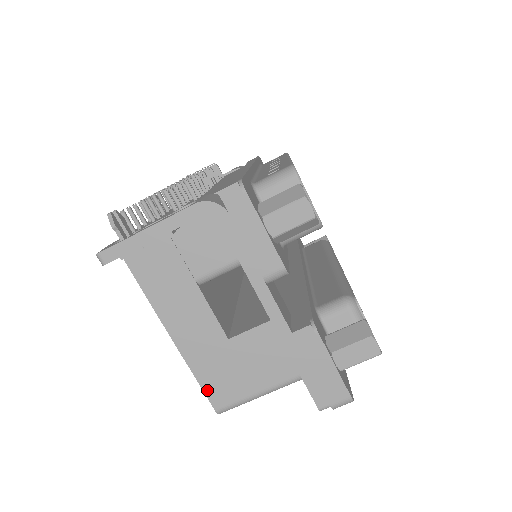
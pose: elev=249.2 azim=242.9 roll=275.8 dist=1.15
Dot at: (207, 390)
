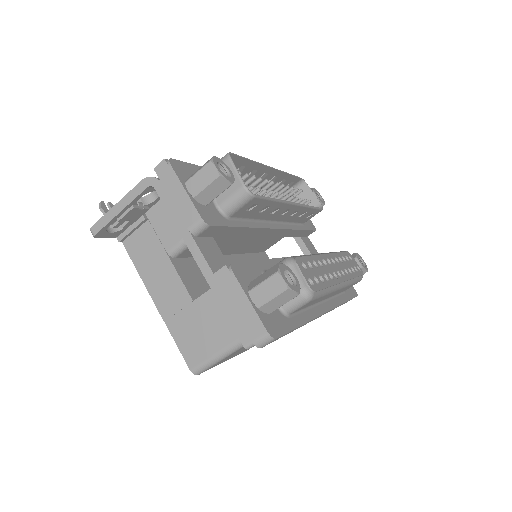
Dot at: (182, 350)
